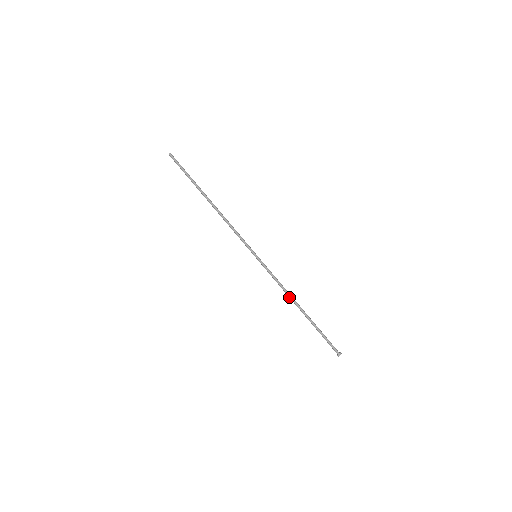
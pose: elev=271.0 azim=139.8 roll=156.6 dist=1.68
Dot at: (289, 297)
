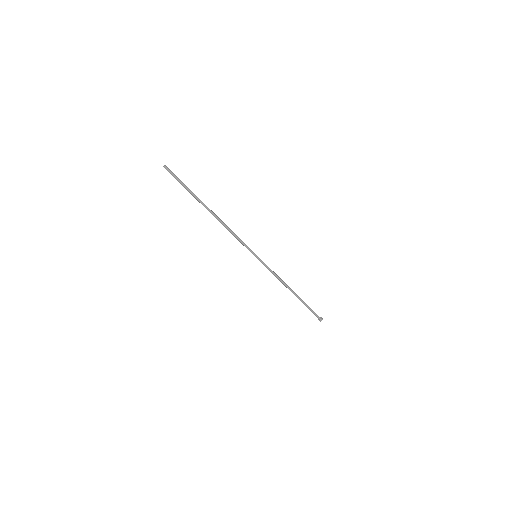
Dot at: (284, 285)
